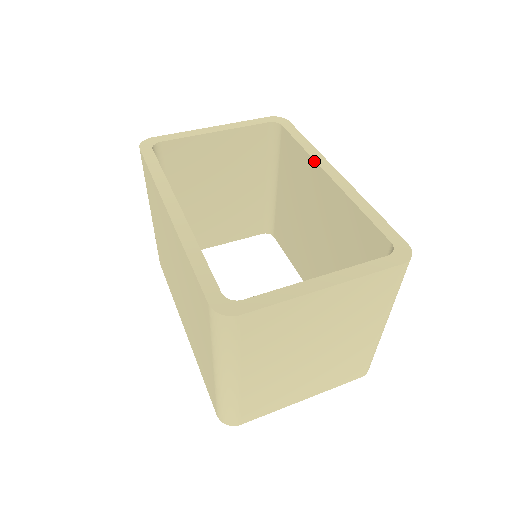
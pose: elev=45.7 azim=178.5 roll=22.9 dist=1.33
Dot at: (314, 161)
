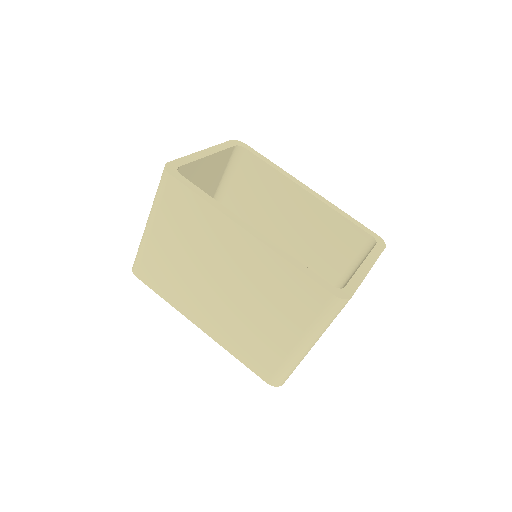
Dot at: (290, 180)
